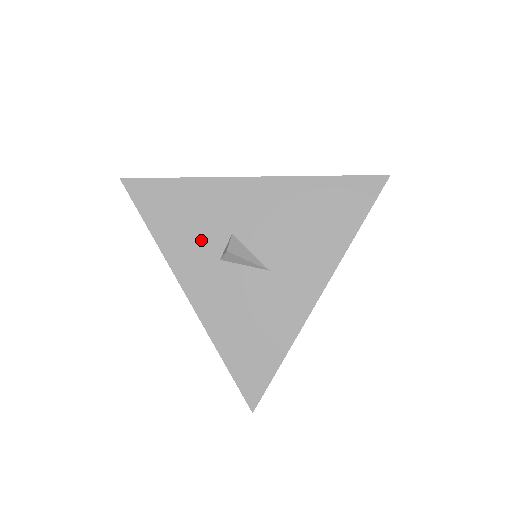
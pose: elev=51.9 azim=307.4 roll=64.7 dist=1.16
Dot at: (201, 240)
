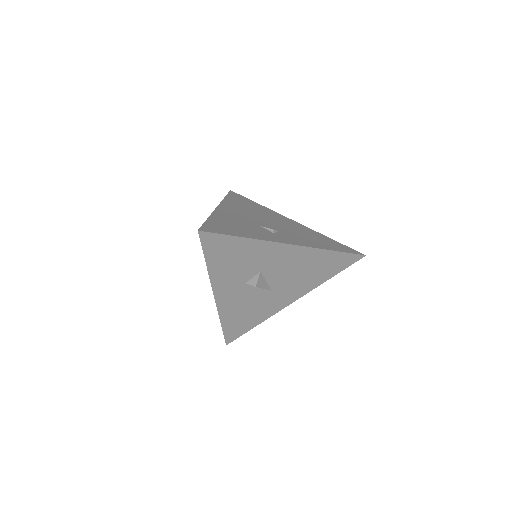
Dot at: (239, 273)
